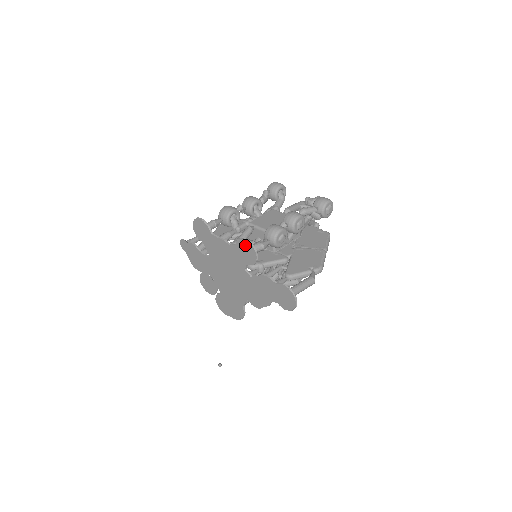
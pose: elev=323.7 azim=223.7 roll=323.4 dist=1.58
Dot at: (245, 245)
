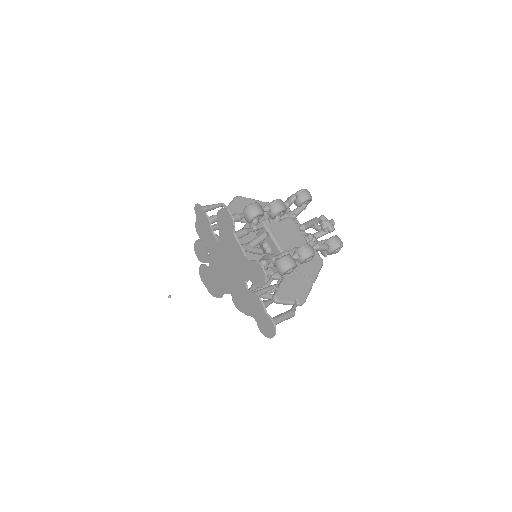
Dot at: (259, 271)
